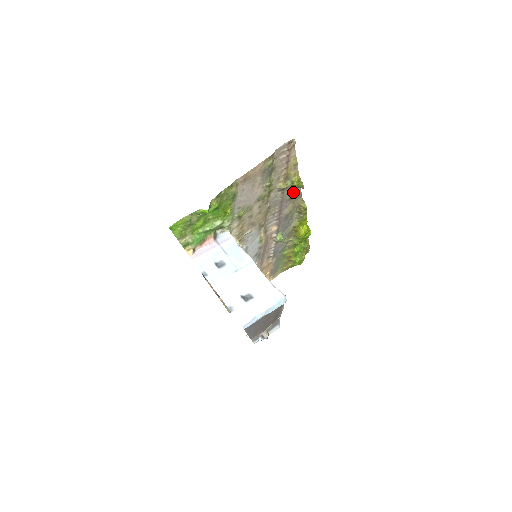
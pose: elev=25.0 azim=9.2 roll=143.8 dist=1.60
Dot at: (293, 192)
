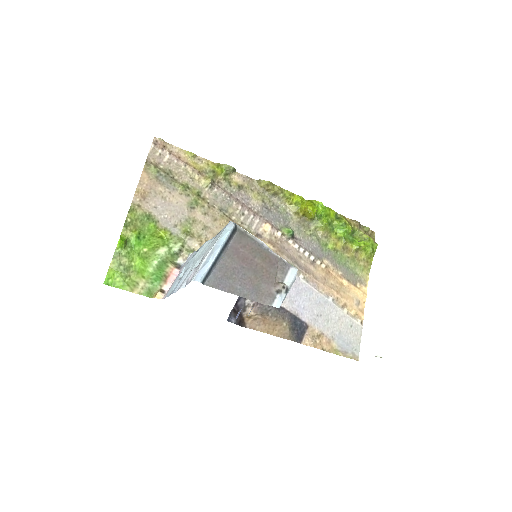
Dot at: (233, 181)
